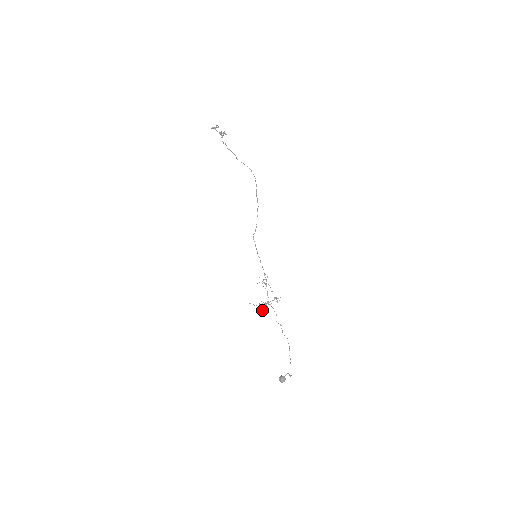
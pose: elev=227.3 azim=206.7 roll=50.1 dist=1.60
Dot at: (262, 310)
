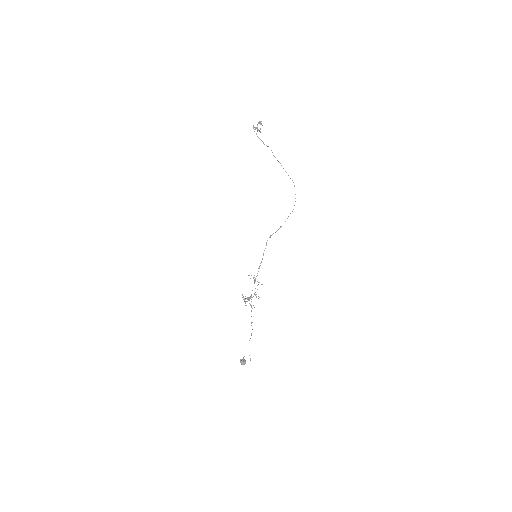
Dot at: occluded
